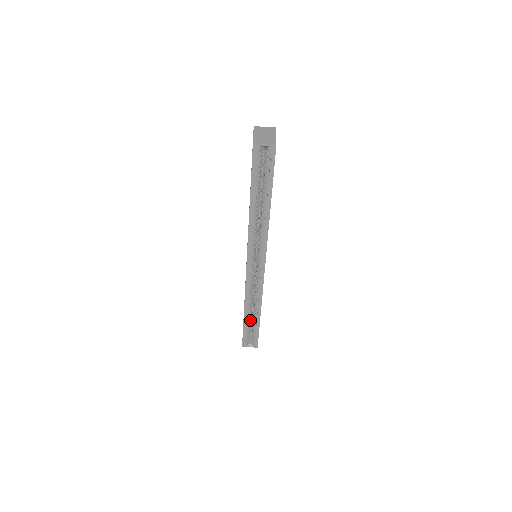
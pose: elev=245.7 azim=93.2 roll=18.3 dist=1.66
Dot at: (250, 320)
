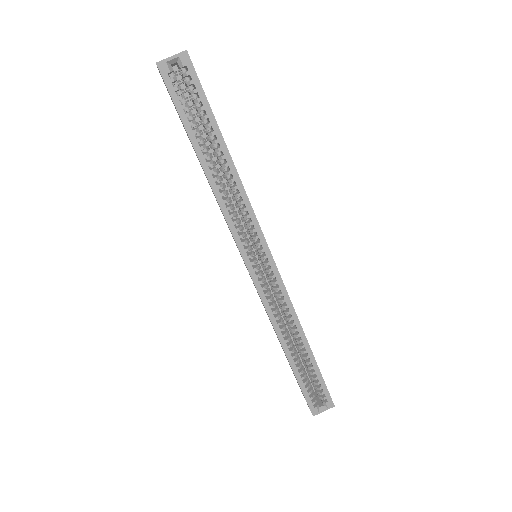
Dot at: (301, 365)
